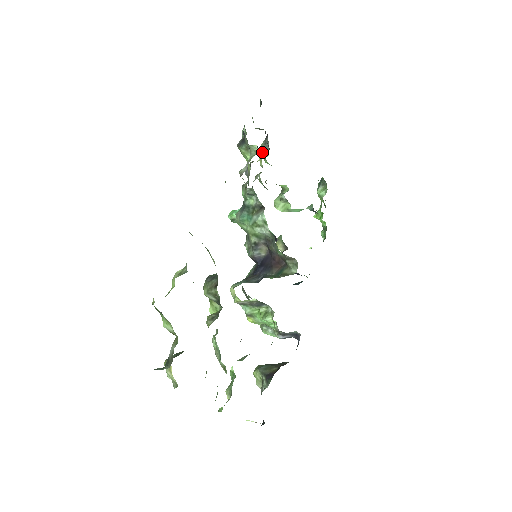
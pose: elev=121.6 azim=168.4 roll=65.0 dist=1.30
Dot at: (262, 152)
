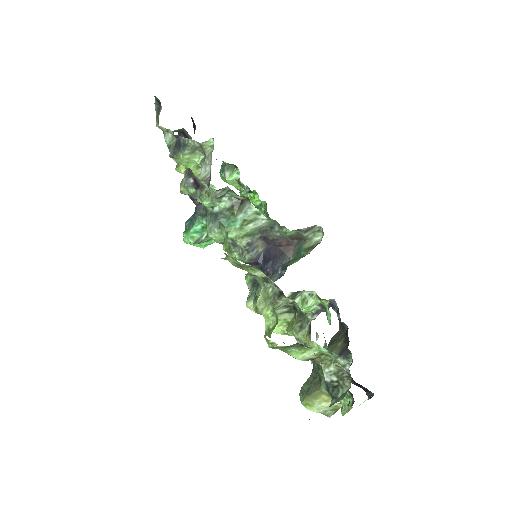
Dot at: occluded
